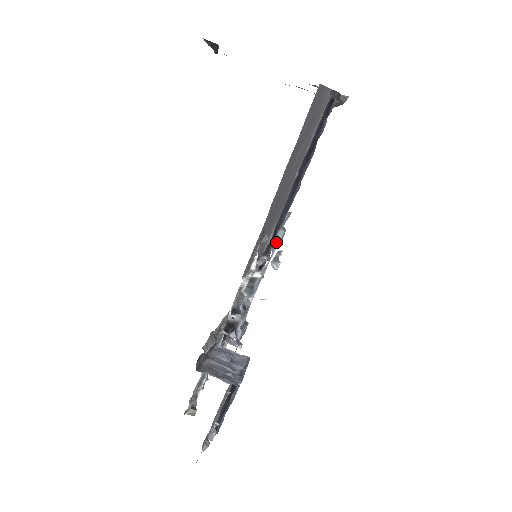
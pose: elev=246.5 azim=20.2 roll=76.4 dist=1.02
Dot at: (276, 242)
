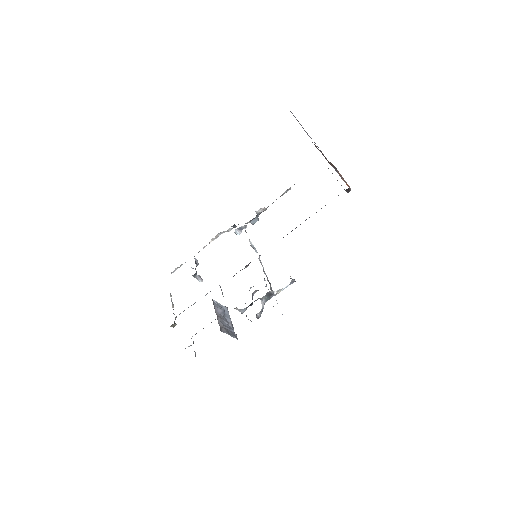
Dot at: (294, 281)
